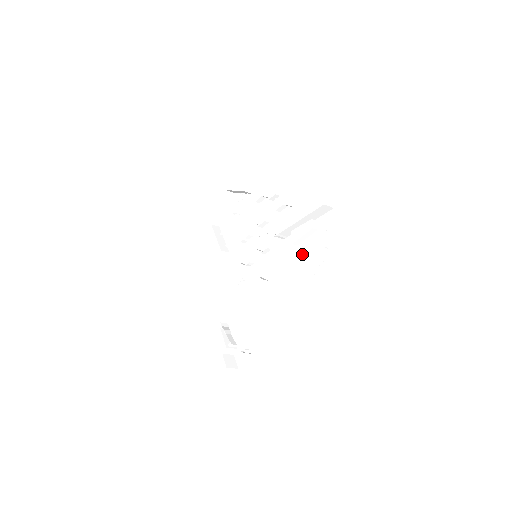
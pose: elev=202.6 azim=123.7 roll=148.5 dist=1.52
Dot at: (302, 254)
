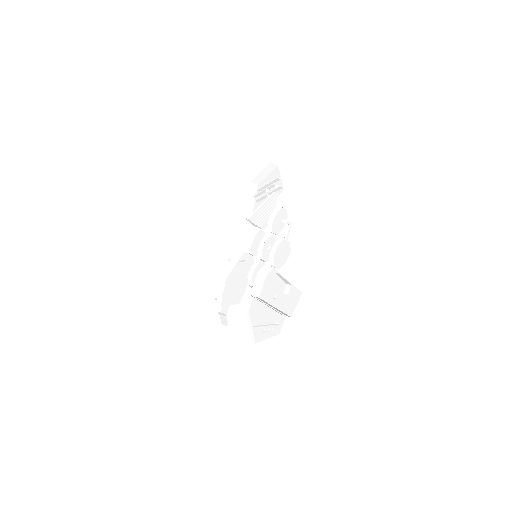
Dot at: (273, 299)
